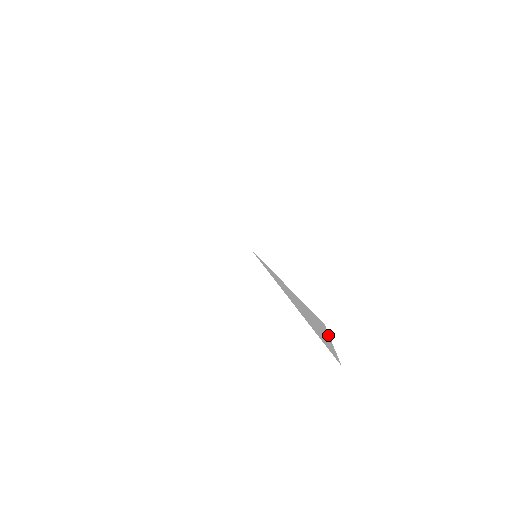
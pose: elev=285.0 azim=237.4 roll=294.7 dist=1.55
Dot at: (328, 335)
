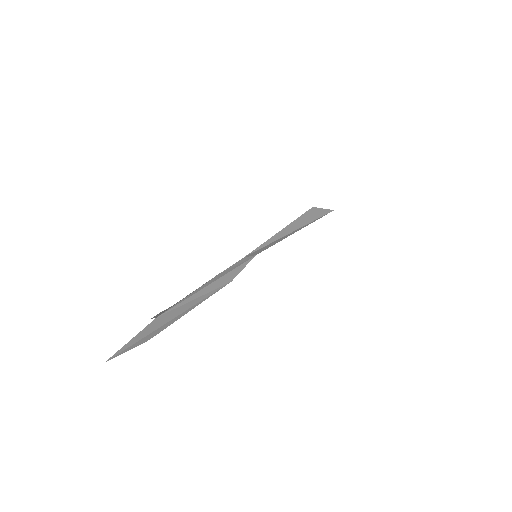
Dot at: (318, 209)
